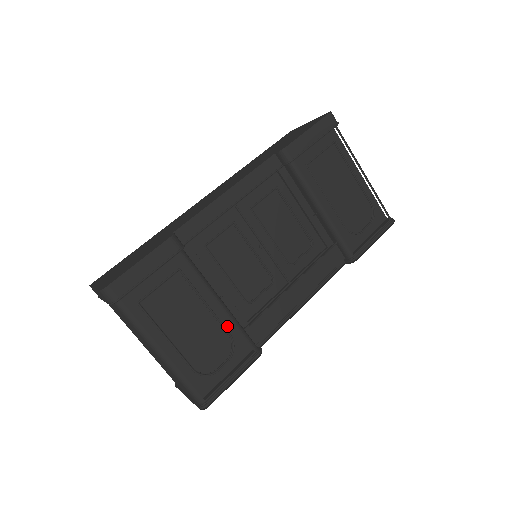
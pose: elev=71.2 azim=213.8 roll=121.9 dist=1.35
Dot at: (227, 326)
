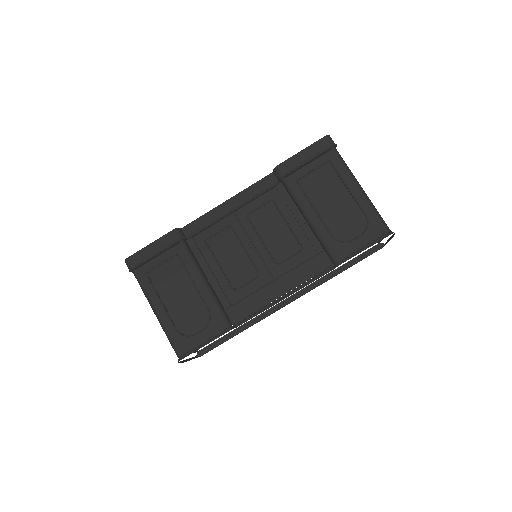
Dot at: (210, 303)
